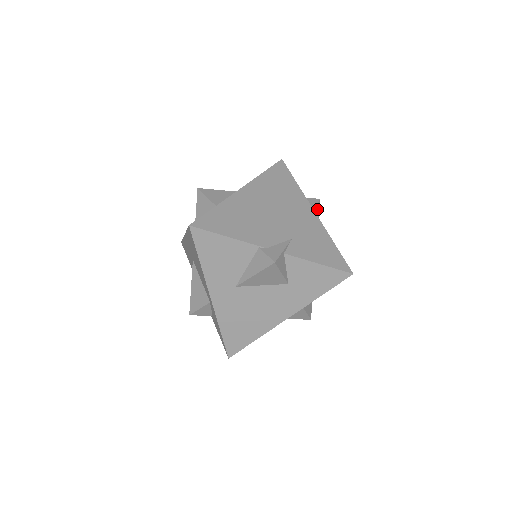
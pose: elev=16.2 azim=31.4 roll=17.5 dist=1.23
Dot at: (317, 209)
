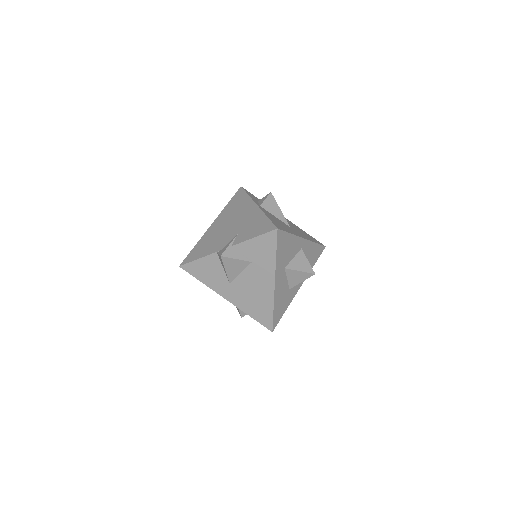
Dot at: (270, 200)
